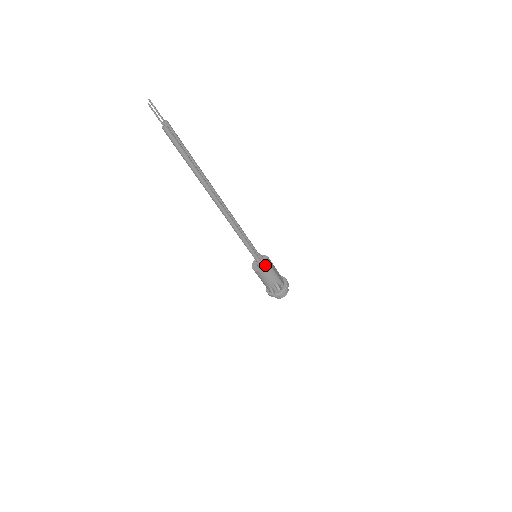
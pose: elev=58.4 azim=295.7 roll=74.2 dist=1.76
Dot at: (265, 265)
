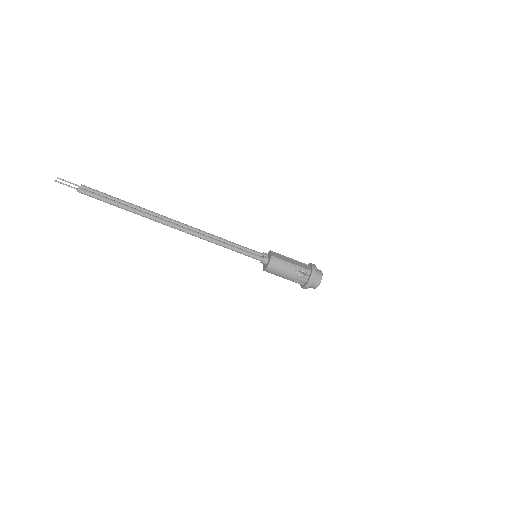
Dot at: (269, 259)
